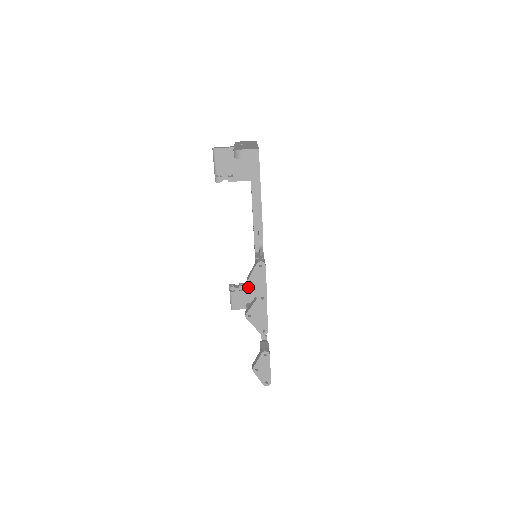
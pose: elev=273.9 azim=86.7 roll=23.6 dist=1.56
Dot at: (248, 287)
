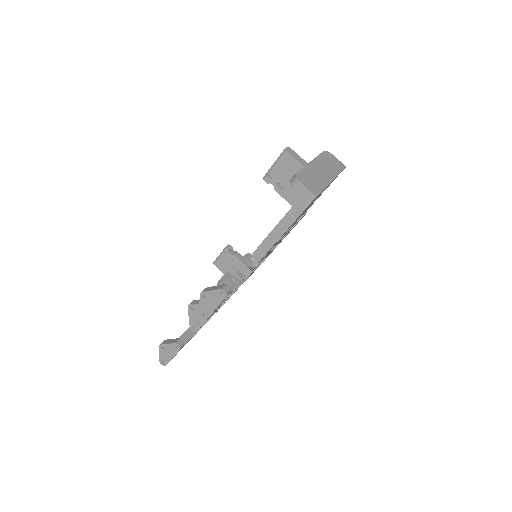
Dot at: (240, 262)
